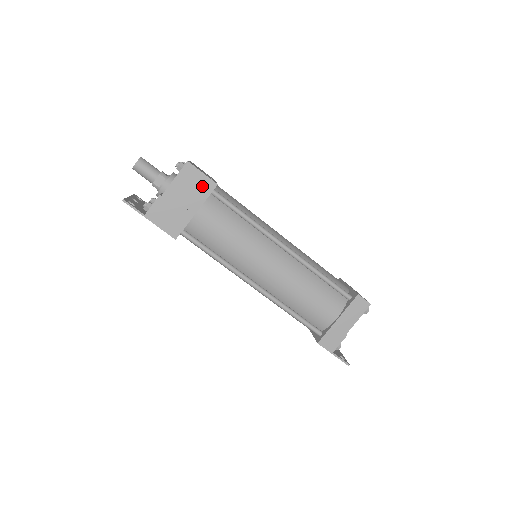
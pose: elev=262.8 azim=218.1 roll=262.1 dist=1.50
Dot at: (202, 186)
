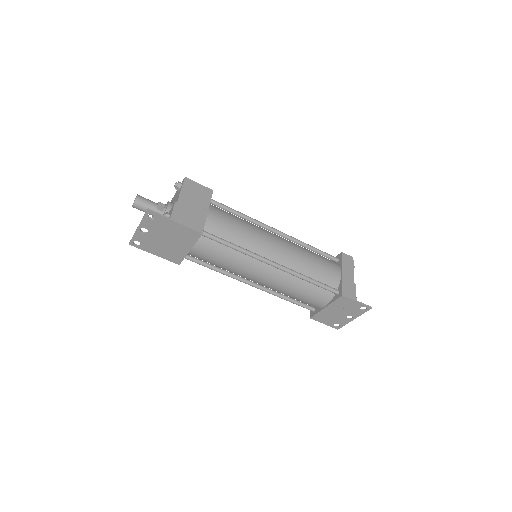
Dot at: (203, 193)
